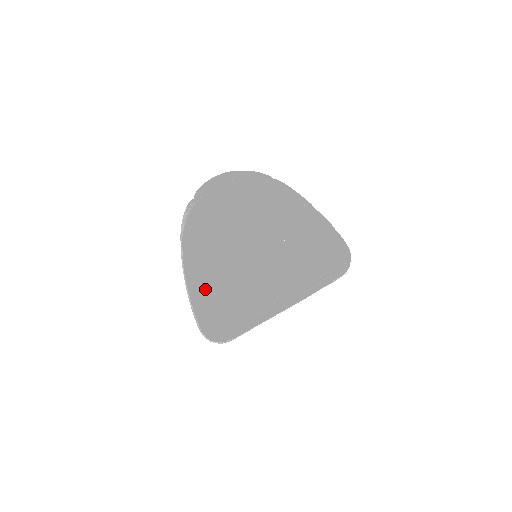
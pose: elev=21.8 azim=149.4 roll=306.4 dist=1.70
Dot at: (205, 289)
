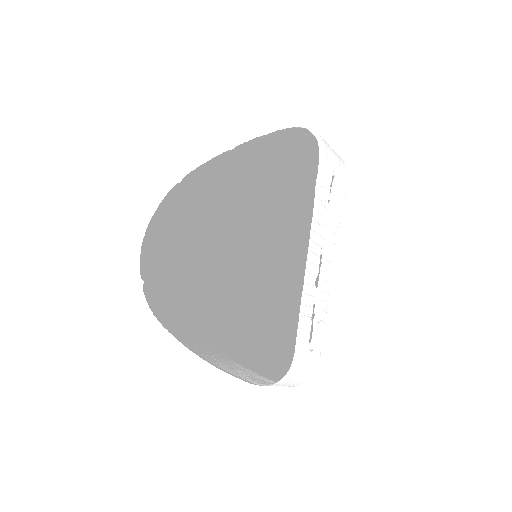
Dot at: (248, 342)
